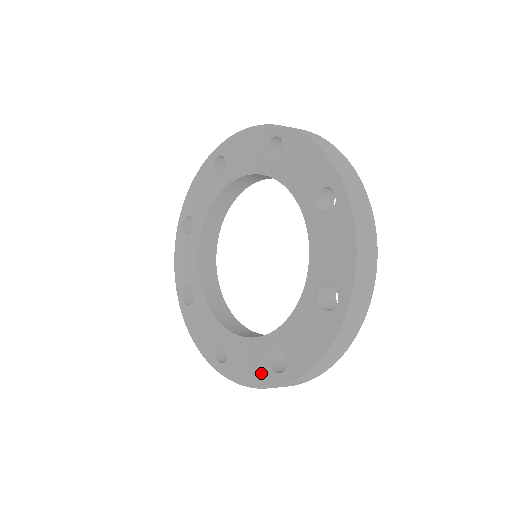
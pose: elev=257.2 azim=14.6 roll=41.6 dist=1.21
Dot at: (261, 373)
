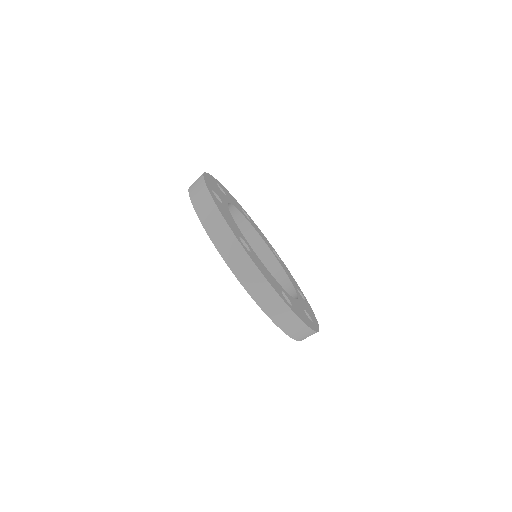
Dot at: occluded
